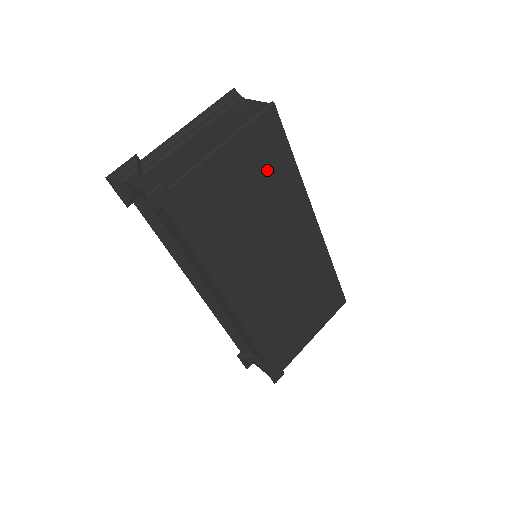
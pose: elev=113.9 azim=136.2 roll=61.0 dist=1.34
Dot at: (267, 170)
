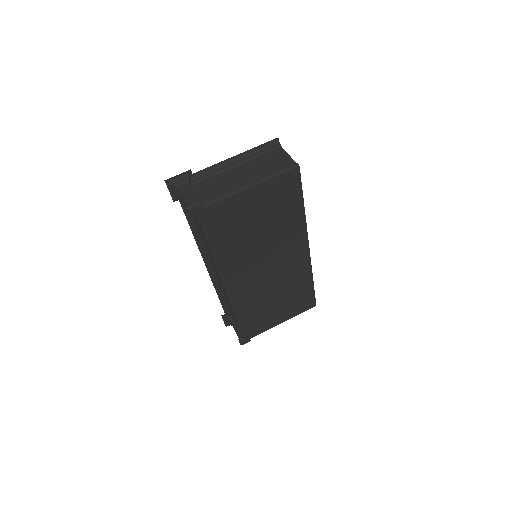
Dot at: (280, 207)
